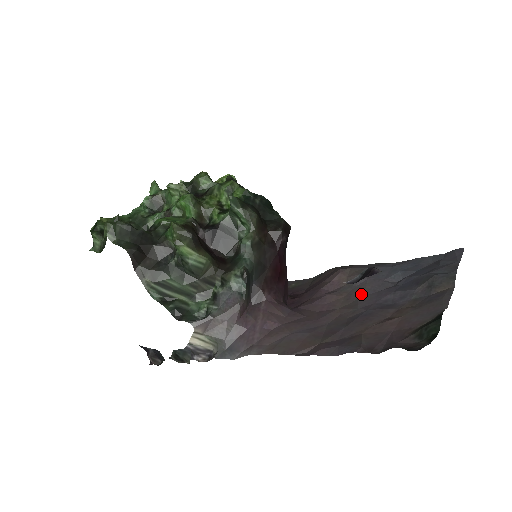
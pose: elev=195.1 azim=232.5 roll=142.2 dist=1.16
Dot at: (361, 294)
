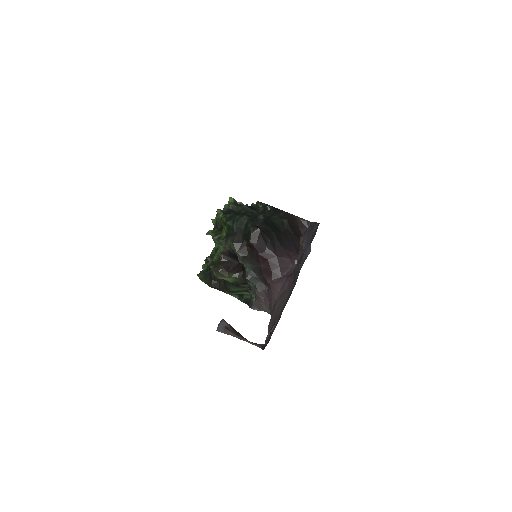
Dot at: (299, 267)
